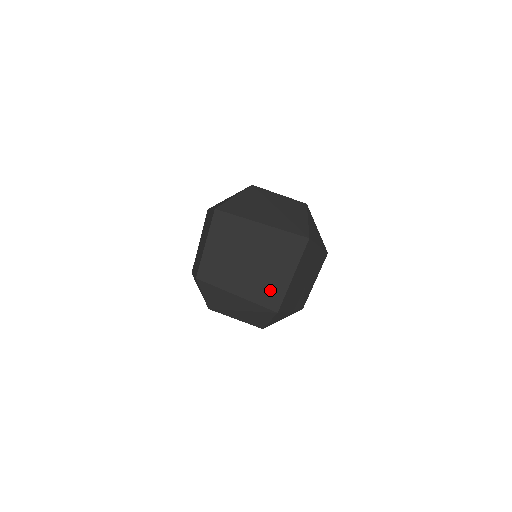
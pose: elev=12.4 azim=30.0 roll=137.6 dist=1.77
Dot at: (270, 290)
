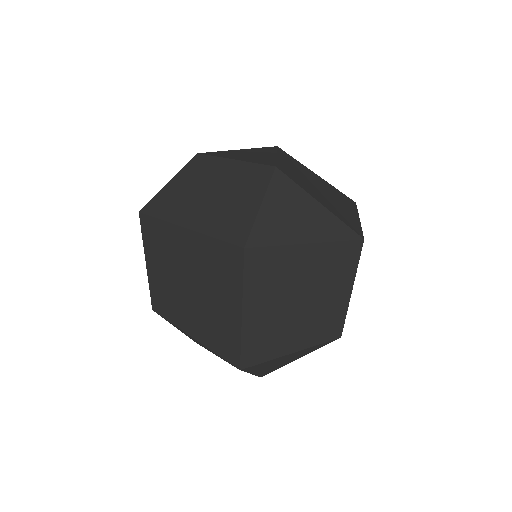
Dot at: (222, 334)
